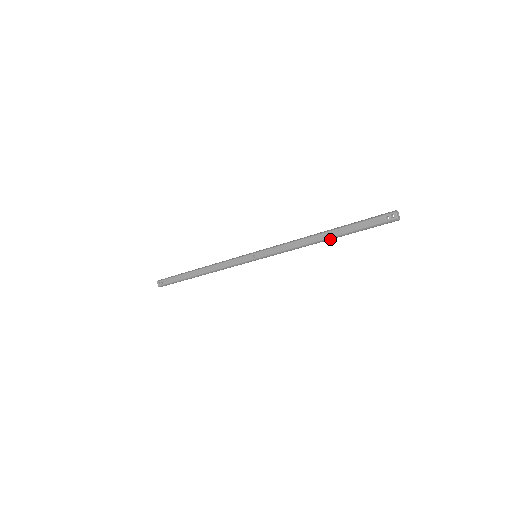
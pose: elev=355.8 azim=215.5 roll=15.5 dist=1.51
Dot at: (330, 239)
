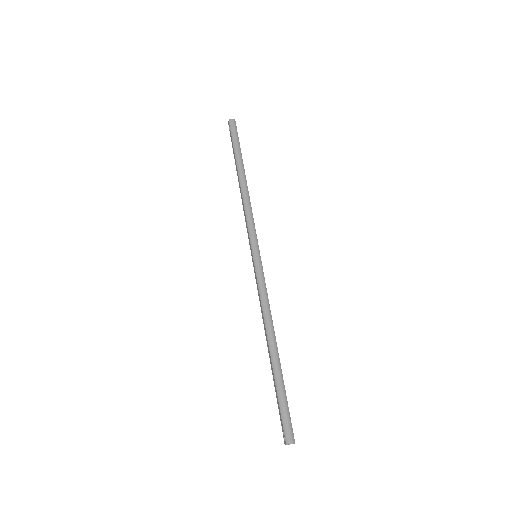
Dot at: occluded
